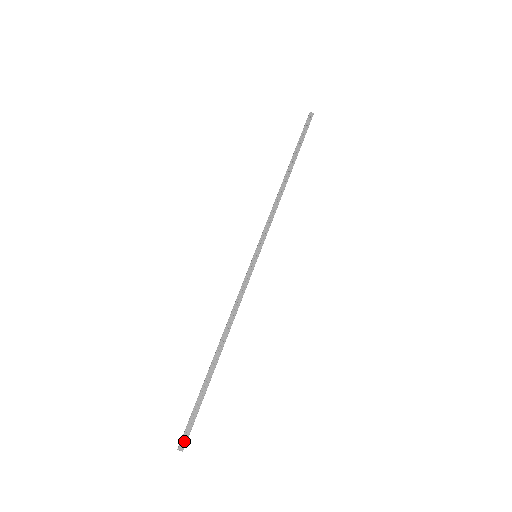
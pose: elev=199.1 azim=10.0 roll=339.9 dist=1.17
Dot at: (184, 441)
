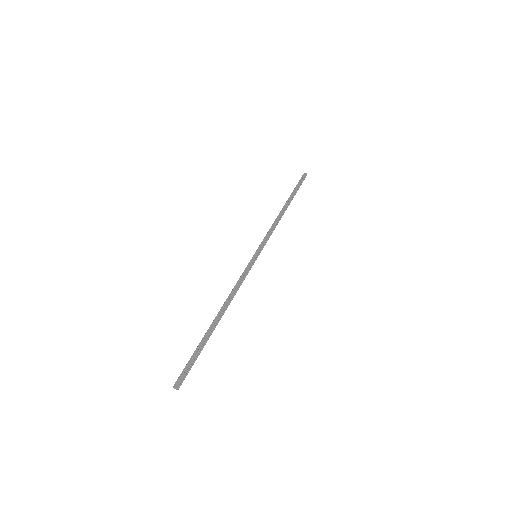
Dot at: (179, 380)
